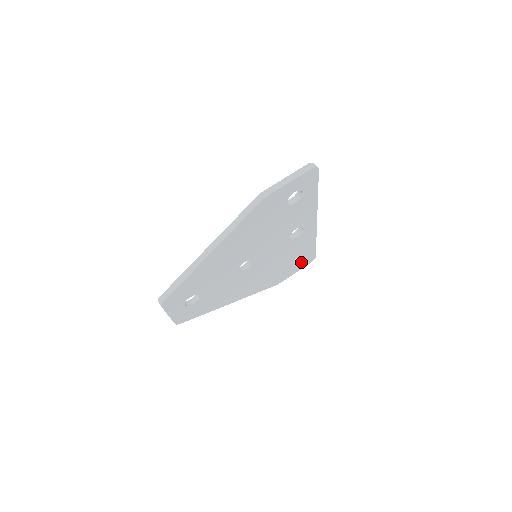
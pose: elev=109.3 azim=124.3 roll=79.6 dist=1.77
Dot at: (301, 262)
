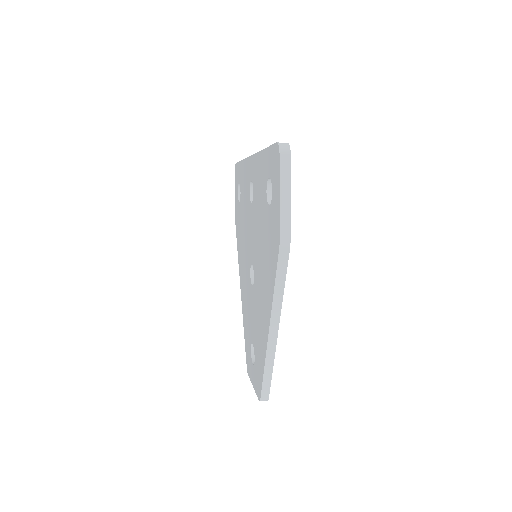
Dot at: occluded
